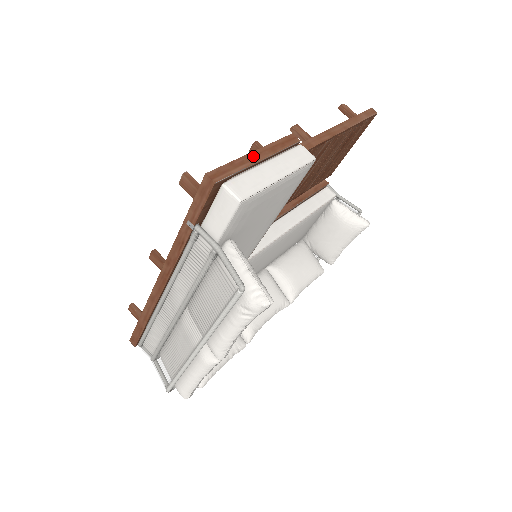
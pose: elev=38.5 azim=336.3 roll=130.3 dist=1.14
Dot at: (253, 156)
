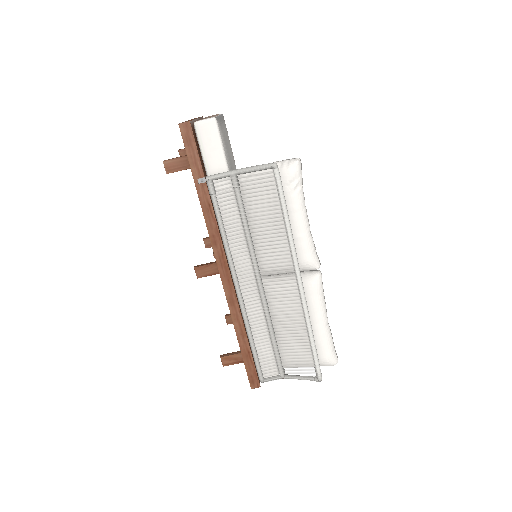
Dot at: occluded
